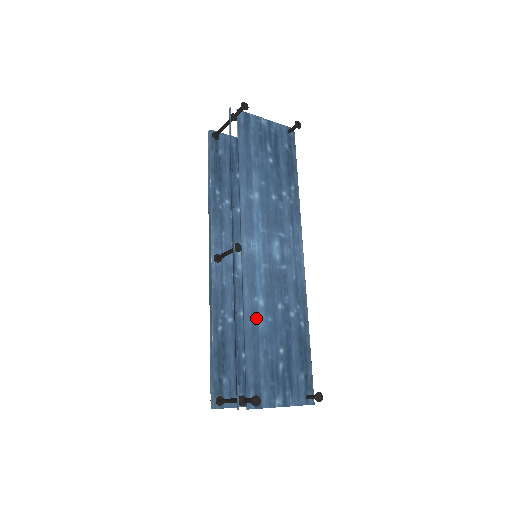
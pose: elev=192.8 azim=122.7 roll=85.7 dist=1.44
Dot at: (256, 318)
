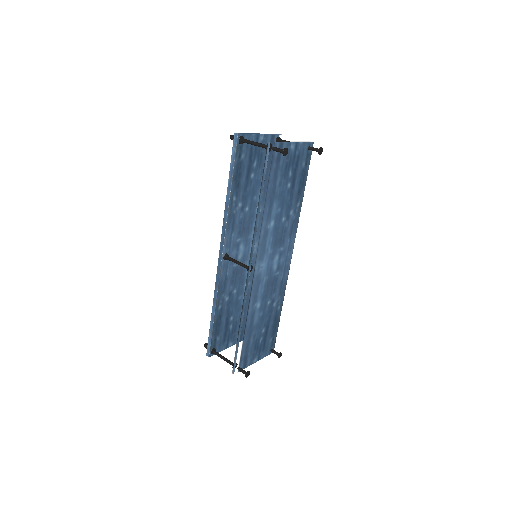
Dot at: (253, 317)
